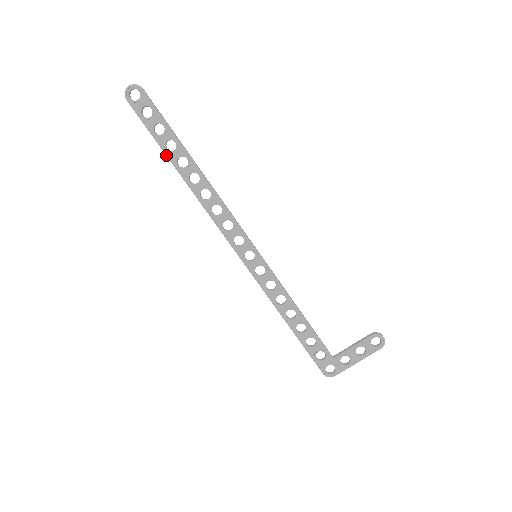
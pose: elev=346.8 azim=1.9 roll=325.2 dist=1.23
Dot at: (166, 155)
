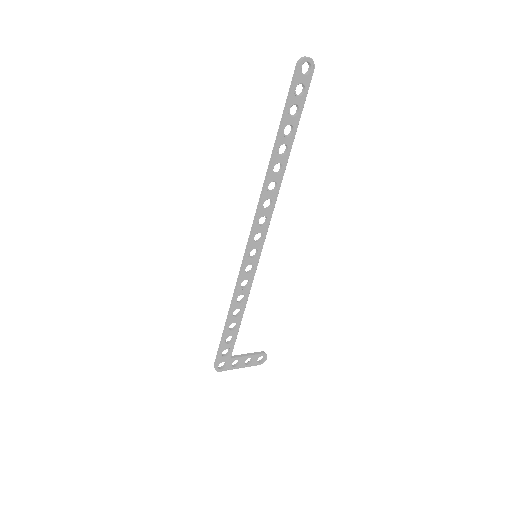
Dot at: (280, 133)
